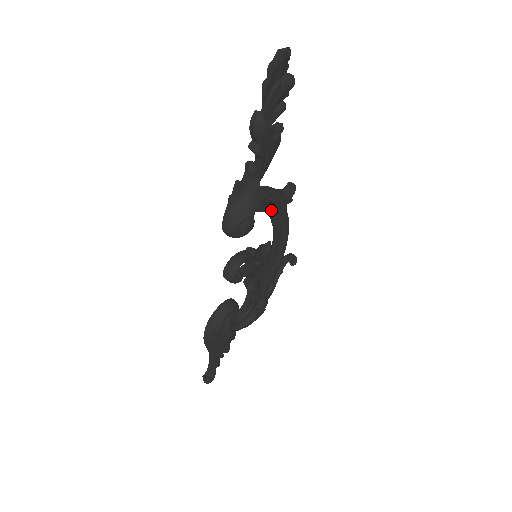
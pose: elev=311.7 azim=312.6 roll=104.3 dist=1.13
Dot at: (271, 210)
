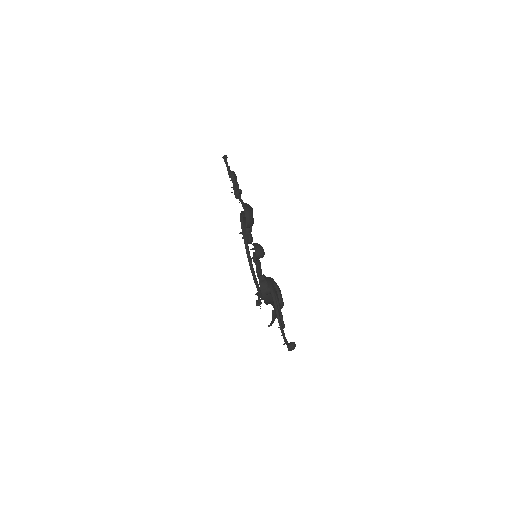
Dot at: (245, 235)
